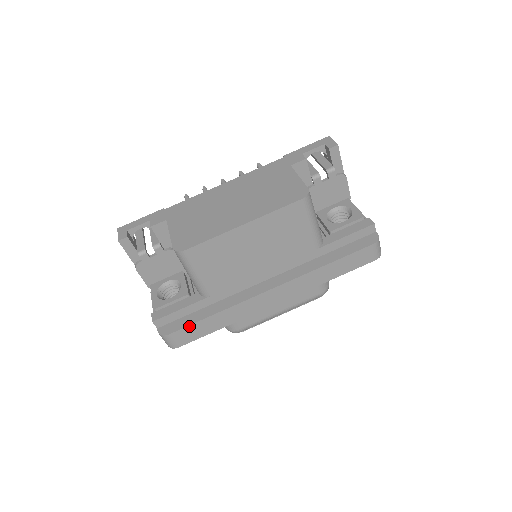
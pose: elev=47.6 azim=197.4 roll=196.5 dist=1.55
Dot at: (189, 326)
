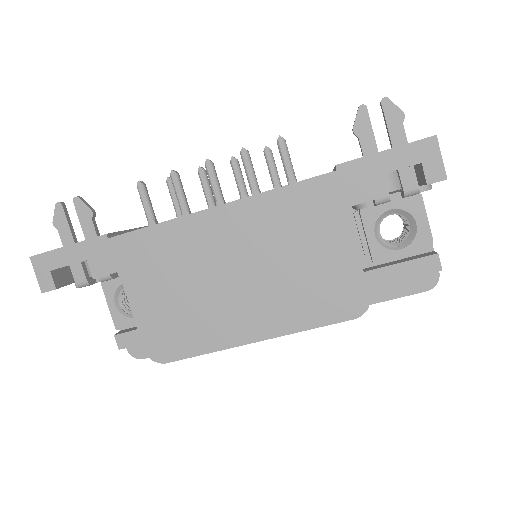
Dot at: occluded
